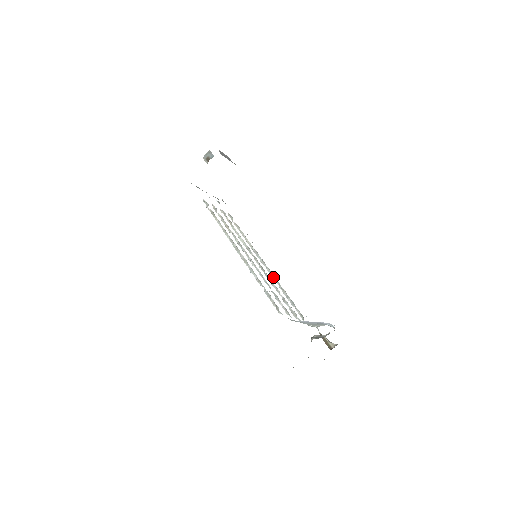
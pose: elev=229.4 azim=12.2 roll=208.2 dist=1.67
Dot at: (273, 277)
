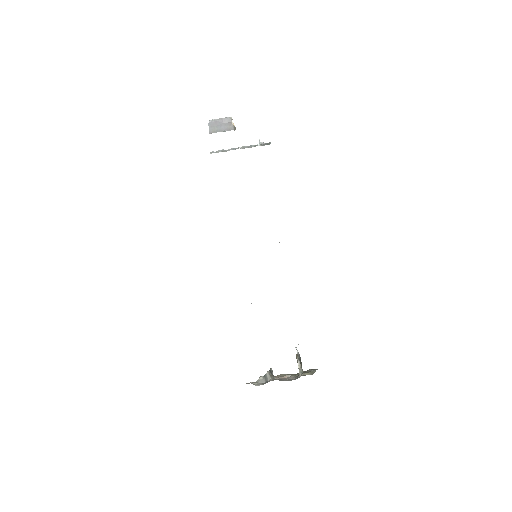
Dot at: occluded
